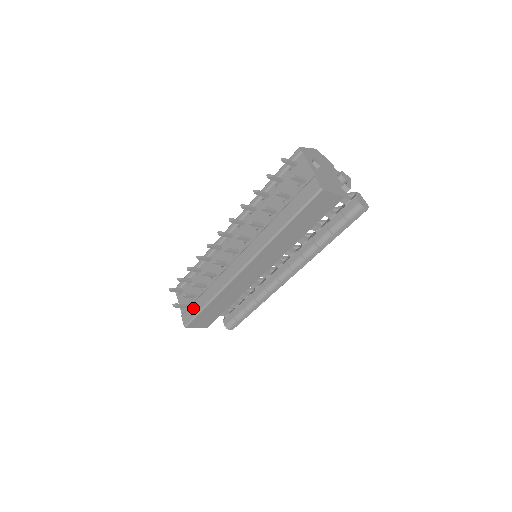
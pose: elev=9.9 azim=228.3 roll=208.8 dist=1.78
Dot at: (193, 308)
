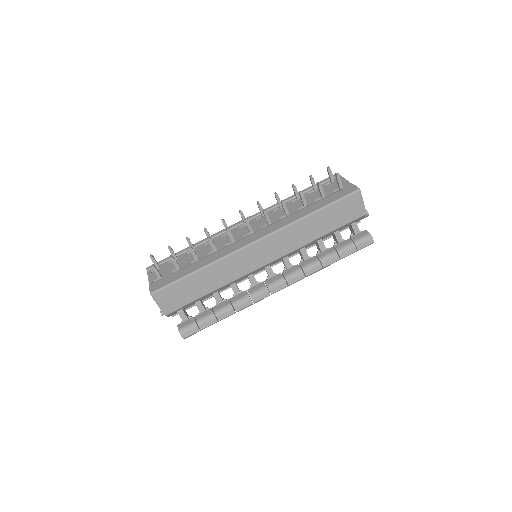
Dot at: (172, 276)
